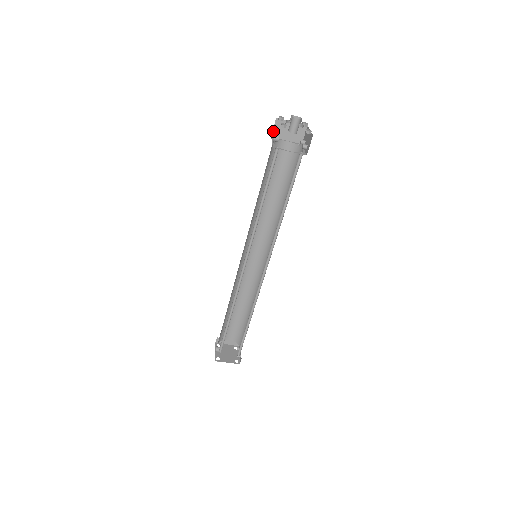
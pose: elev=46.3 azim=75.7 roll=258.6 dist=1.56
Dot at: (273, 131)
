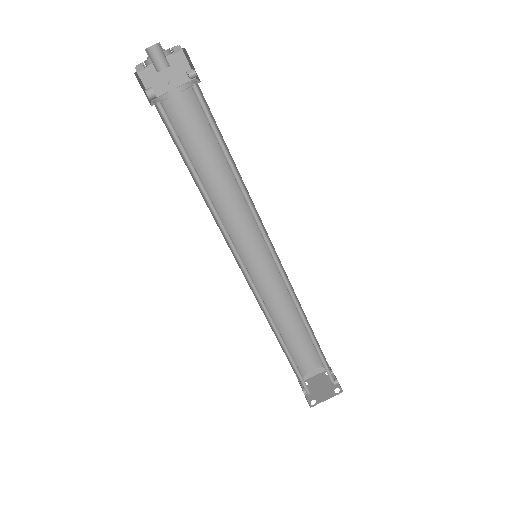
Dot at: occluded
